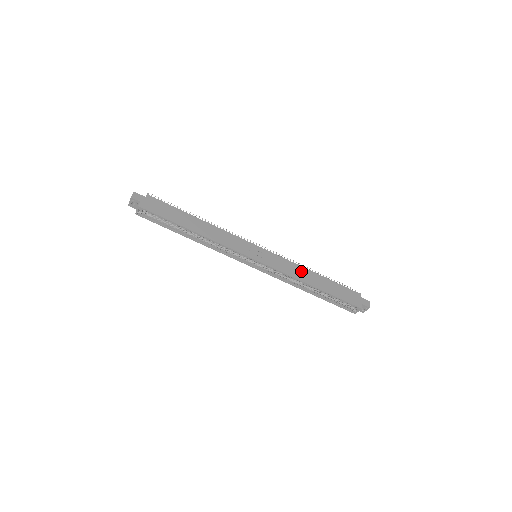
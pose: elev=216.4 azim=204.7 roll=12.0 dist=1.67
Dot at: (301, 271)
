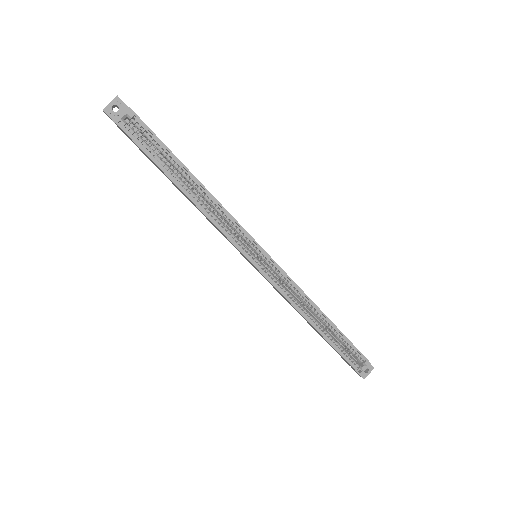
Dot at: occluded
